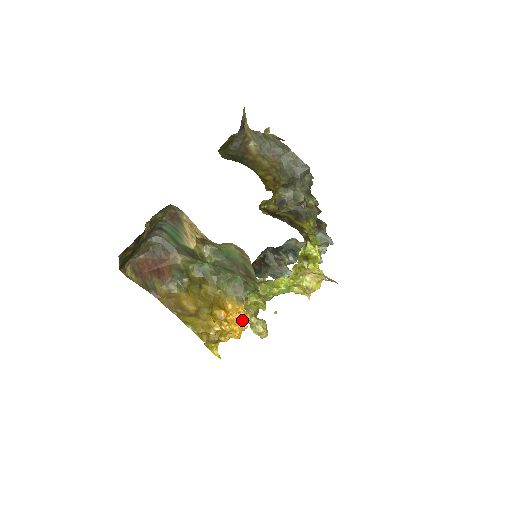
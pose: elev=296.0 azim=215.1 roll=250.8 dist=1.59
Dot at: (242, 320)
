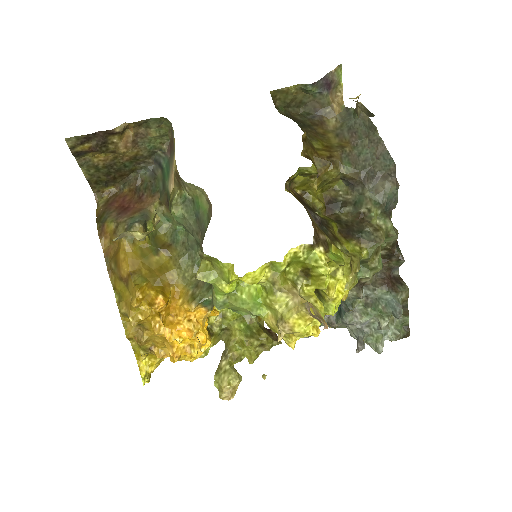
Dot at: (187, 334)
